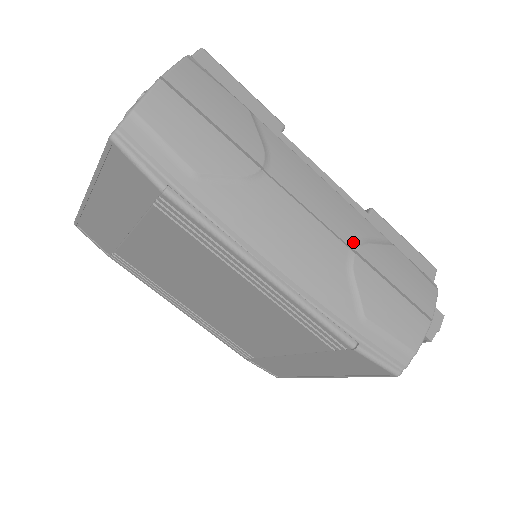
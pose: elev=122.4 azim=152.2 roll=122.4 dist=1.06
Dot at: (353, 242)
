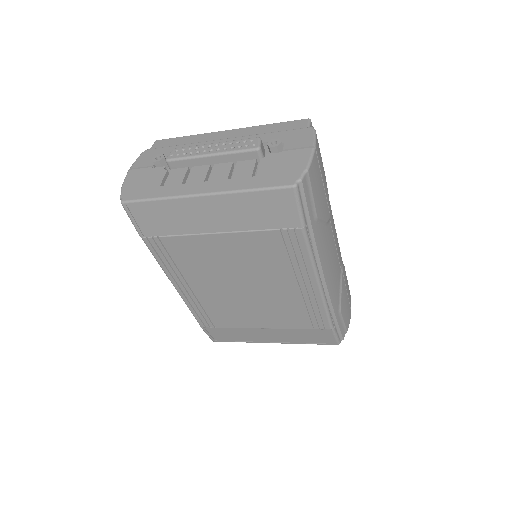
Dot at: (341, 265)
